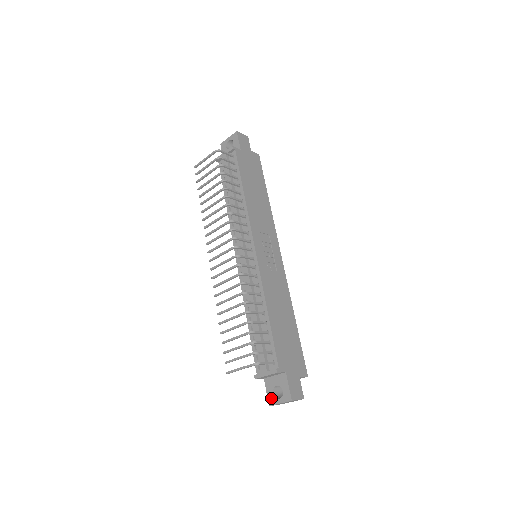
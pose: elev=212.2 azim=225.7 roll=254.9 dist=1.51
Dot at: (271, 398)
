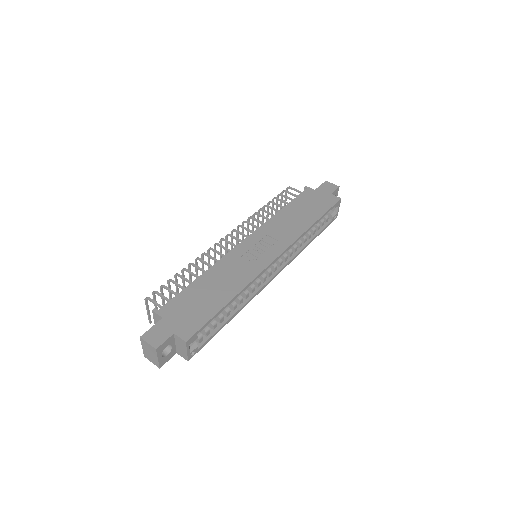
Dot at: occluded
